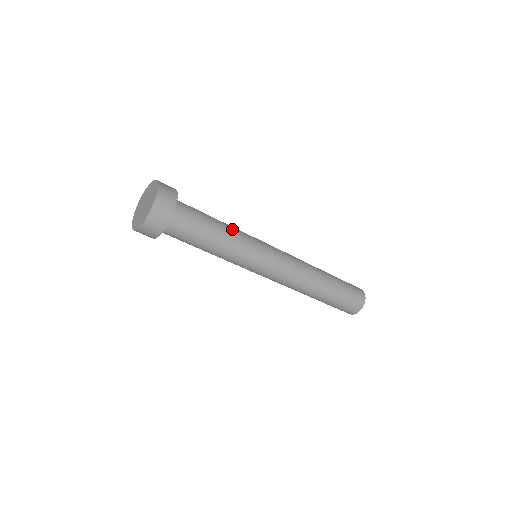
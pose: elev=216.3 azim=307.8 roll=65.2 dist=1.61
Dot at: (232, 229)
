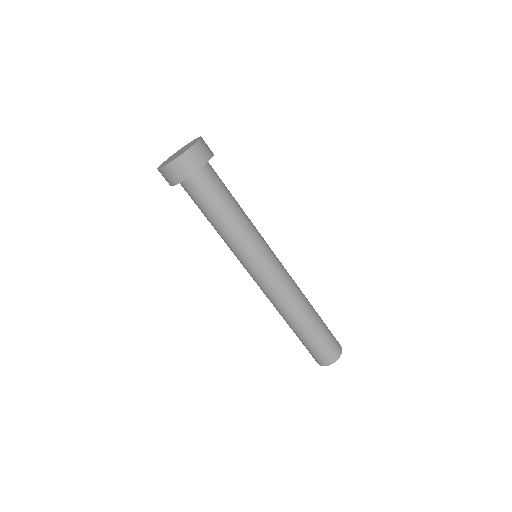
Dot at: (243, 221)
